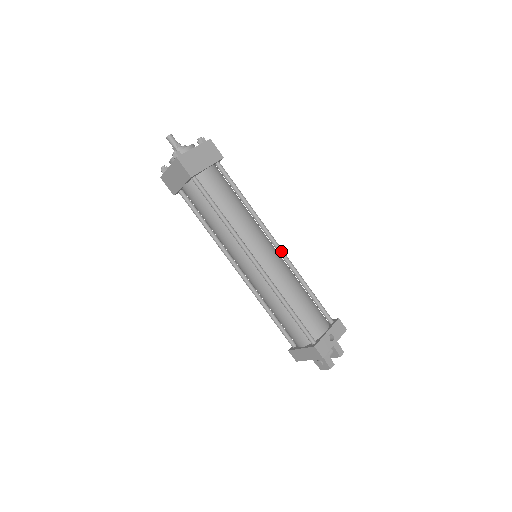
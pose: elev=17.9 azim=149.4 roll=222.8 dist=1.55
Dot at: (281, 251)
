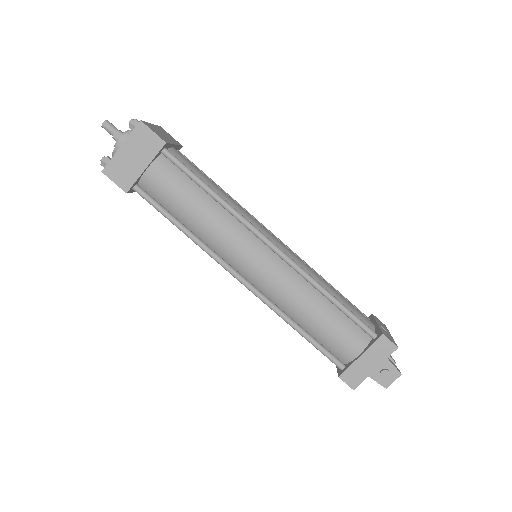
Dot at: (283, 243)
